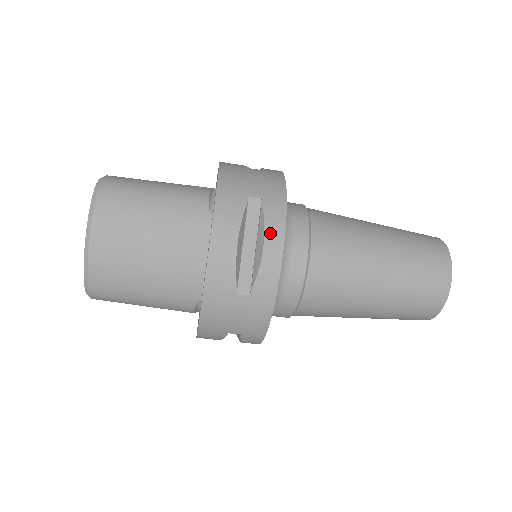
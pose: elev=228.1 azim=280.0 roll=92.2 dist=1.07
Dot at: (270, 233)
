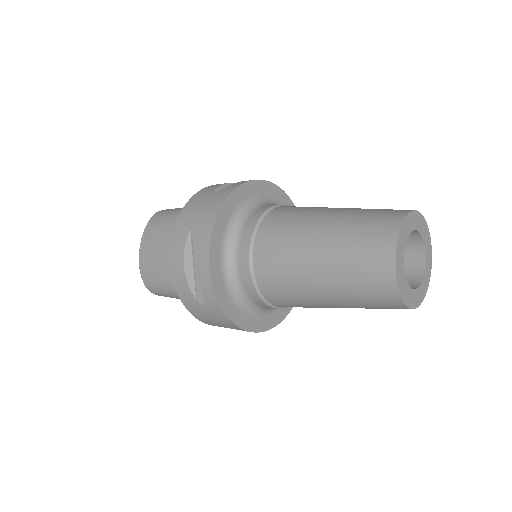
Dot at: occluded
